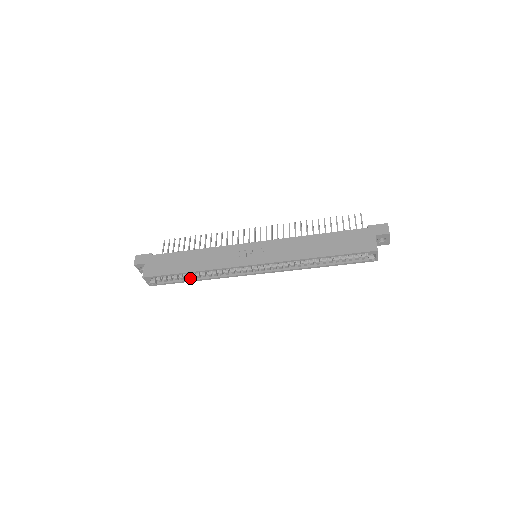
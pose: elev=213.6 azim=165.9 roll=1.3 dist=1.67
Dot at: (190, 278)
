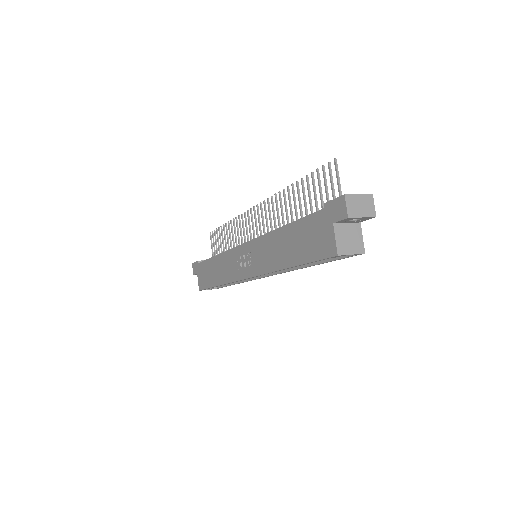
Dot at: occluded
